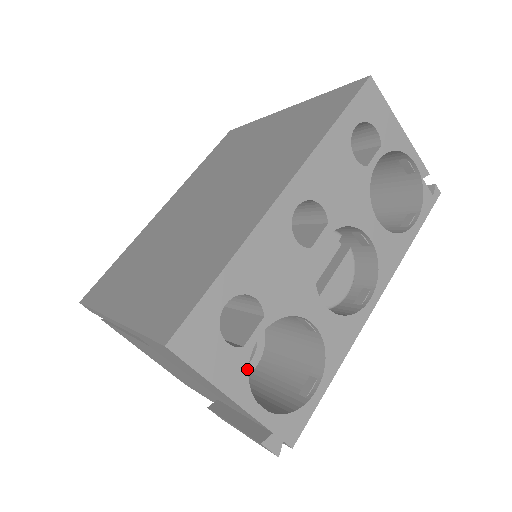
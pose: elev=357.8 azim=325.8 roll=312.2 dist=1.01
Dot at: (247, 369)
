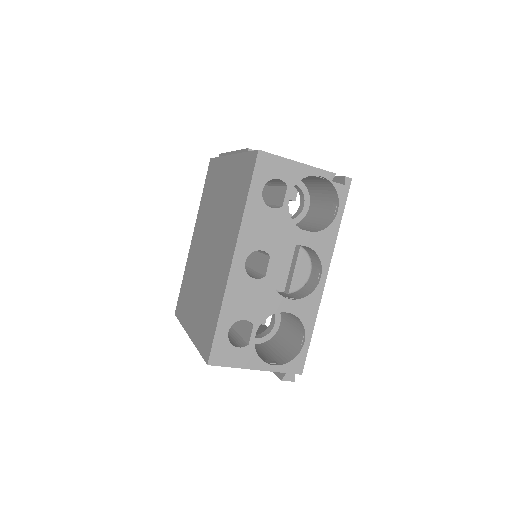
Dot at: (256, 353)
